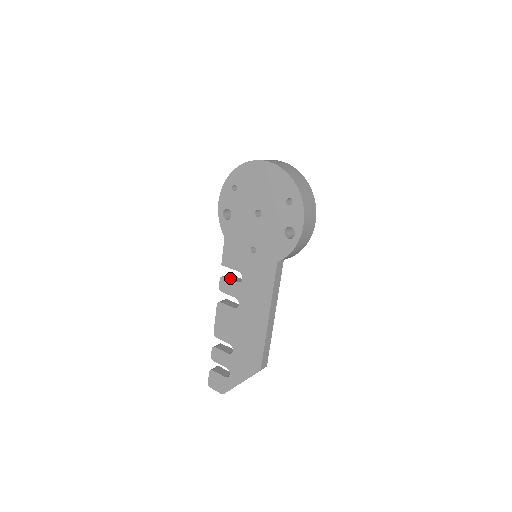
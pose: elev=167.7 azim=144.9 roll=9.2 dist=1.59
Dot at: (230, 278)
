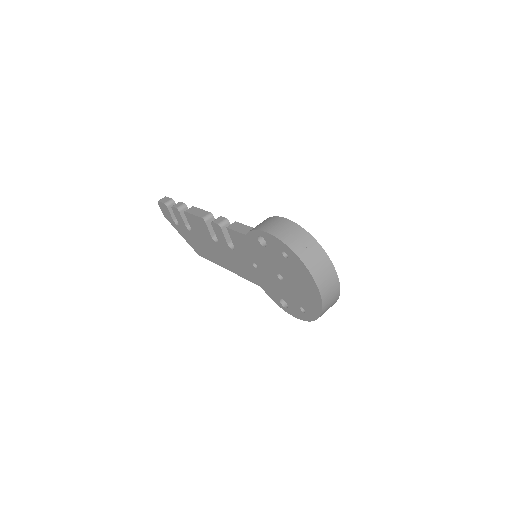
Dot at: (225, 234)
